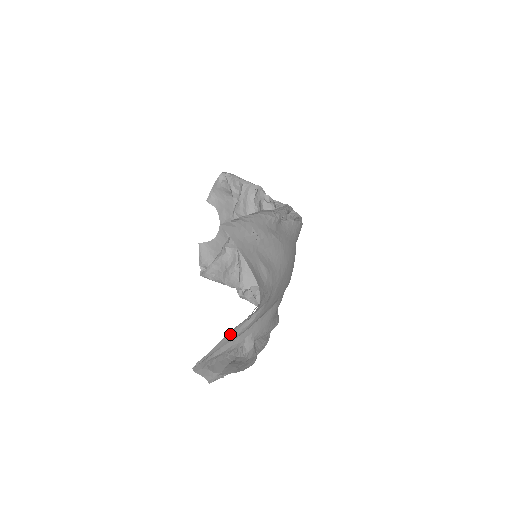
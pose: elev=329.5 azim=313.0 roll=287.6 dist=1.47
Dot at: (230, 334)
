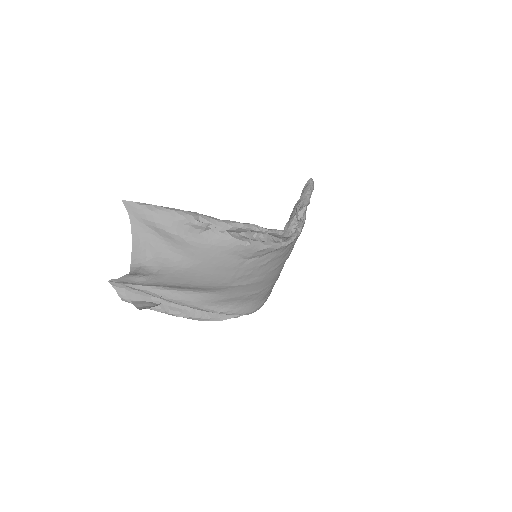
Dot at: (129, 277)
